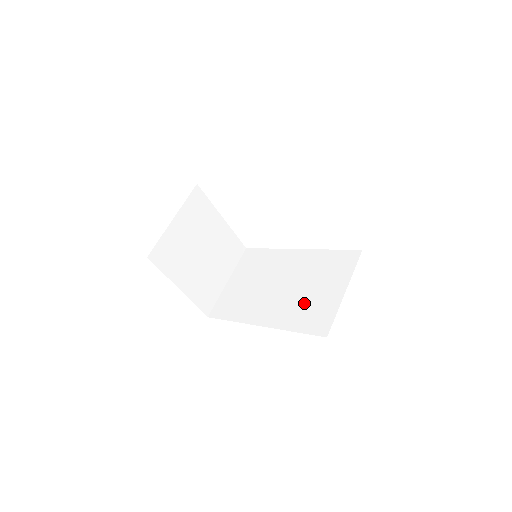
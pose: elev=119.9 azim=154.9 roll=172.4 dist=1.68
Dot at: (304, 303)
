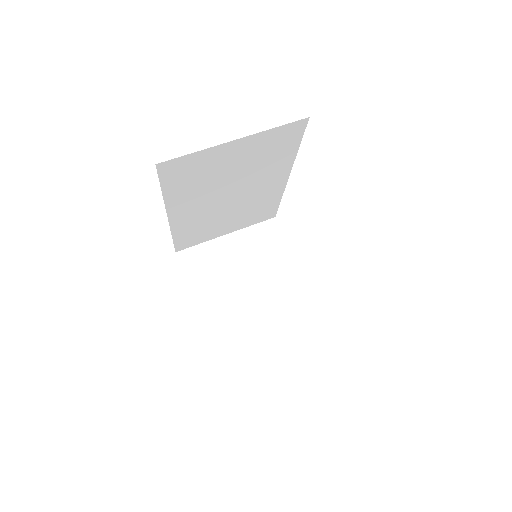
Dot at: occluded
